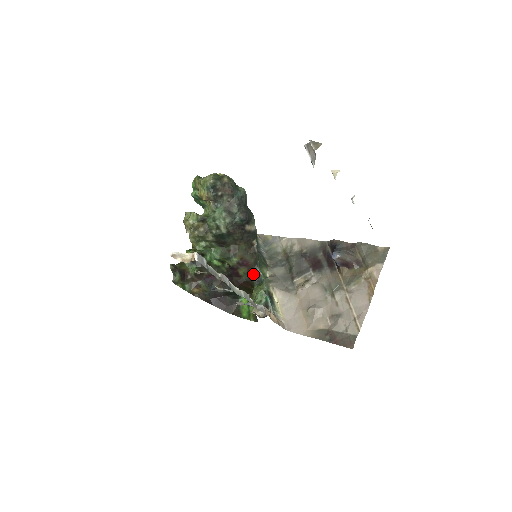
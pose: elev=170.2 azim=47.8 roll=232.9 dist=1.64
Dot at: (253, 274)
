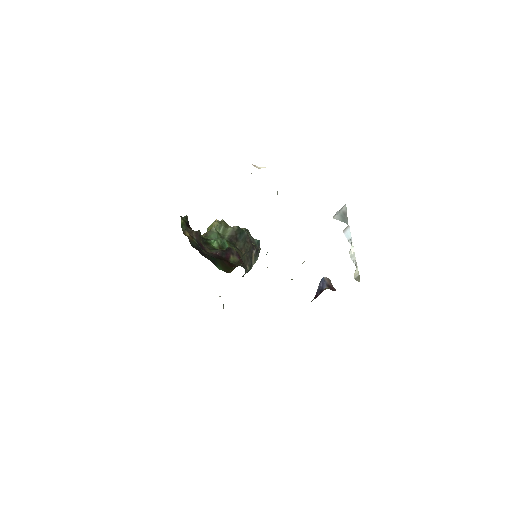
Dot at: (241, 266)
